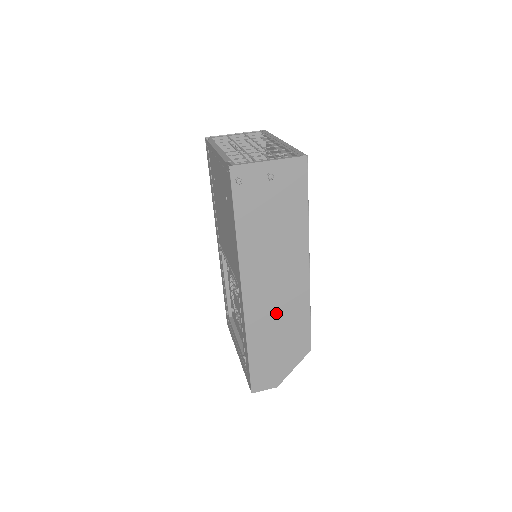
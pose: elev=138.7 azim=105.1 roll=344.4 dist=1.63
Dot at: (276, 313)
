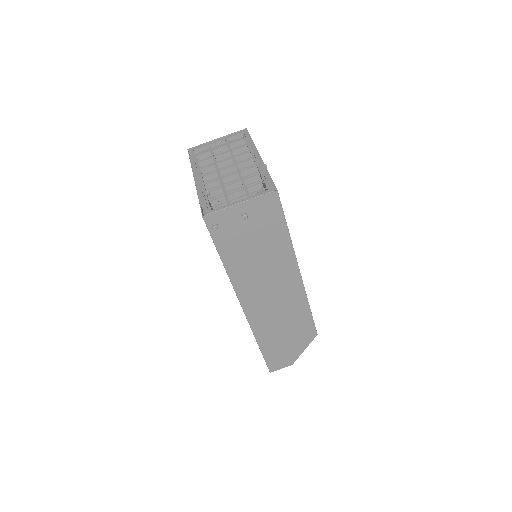
Dot at: (278, 315)
